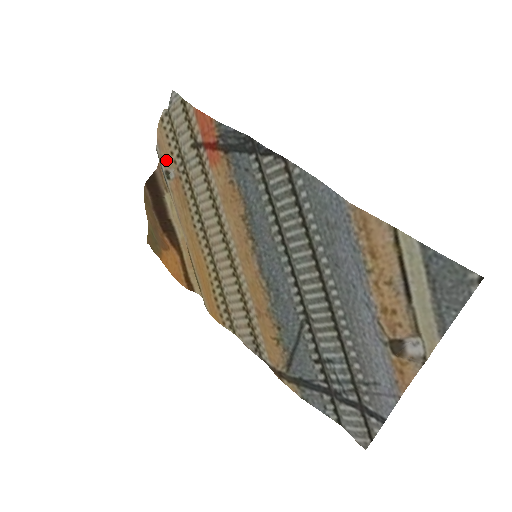
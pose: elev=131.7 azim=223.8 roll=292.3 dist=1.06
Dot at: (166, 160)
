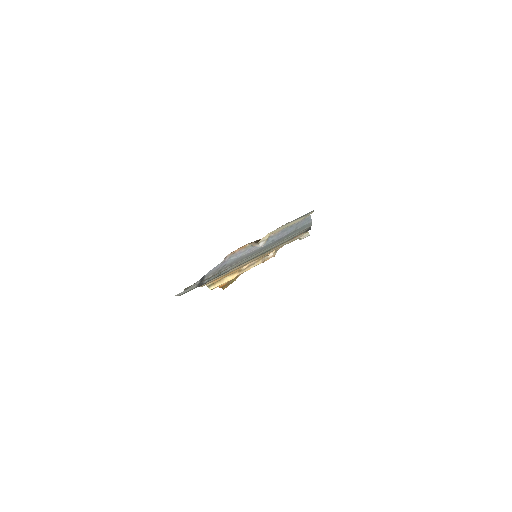
Dot at: (276, 249)
